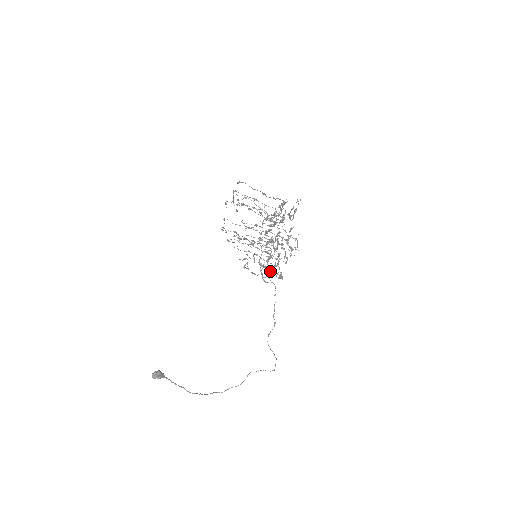
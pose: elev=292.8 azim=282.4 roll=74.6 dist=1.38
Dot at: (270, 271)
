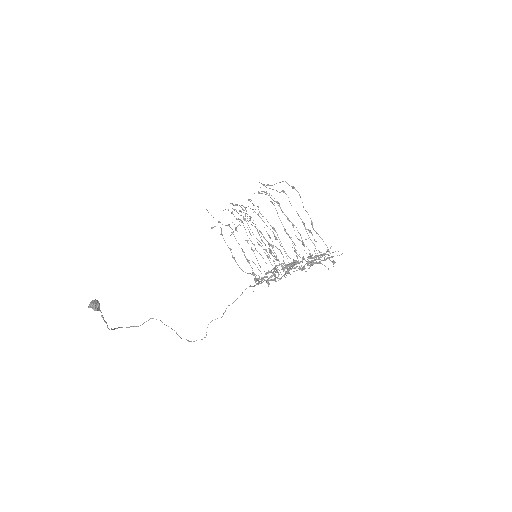
Dot at: (261, 280)
